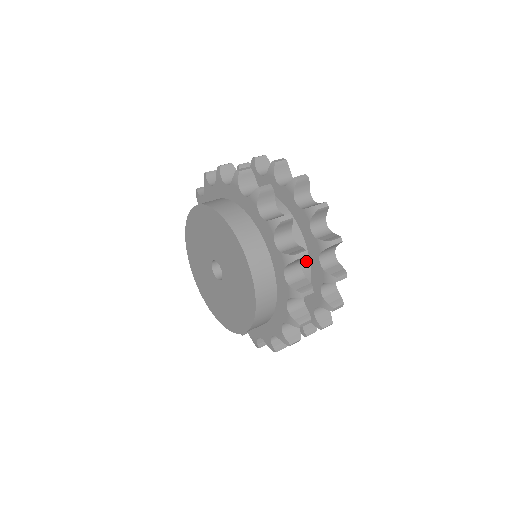
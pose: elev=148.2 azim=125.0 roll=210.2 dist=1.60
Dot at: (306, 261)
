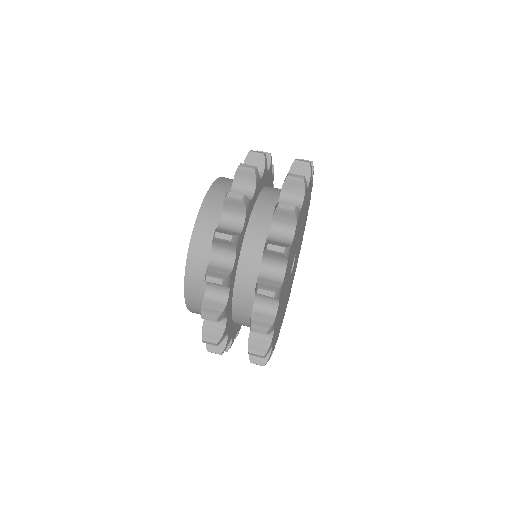
Dot at: (258, 264)
